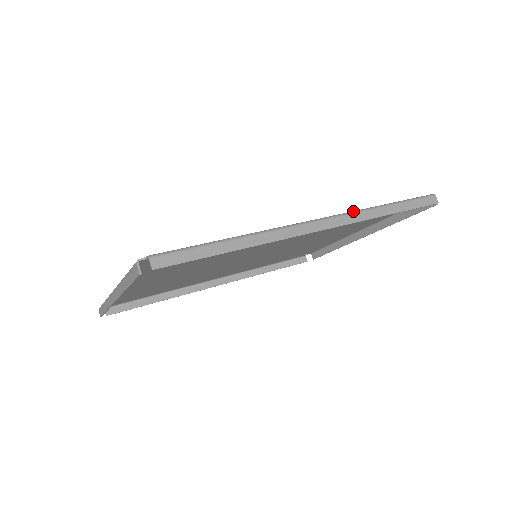
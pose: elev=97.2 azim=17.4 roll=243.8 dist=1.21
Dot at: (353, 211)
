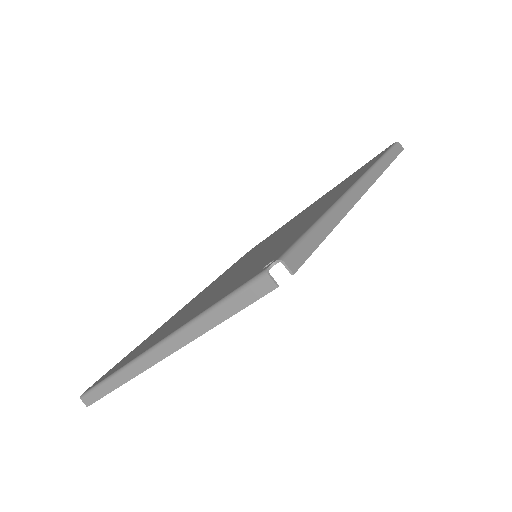
Dot at: (371, 167)
